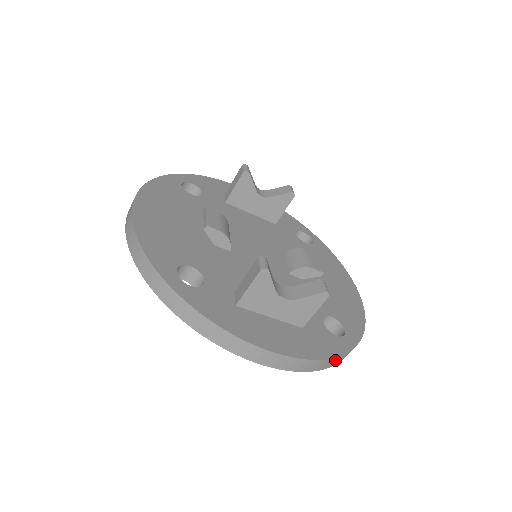
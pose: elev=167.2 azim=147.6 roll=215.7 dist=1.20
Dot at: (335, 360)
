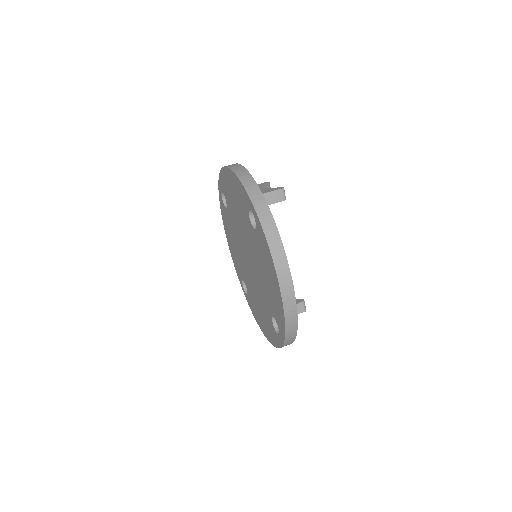
Dot at: occluded
